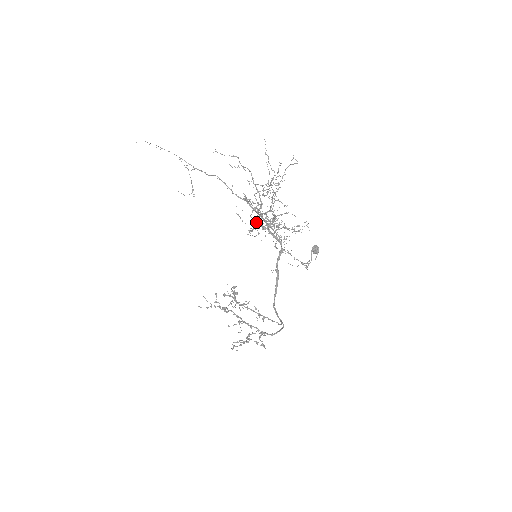
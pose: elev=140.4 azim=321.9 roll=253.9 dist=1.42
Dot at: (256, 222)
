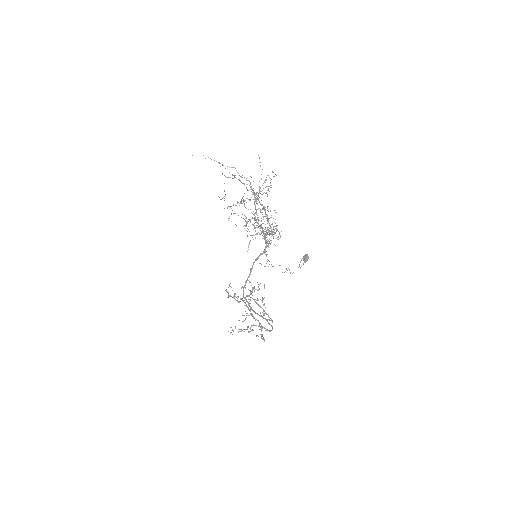
Dot at: occluded
